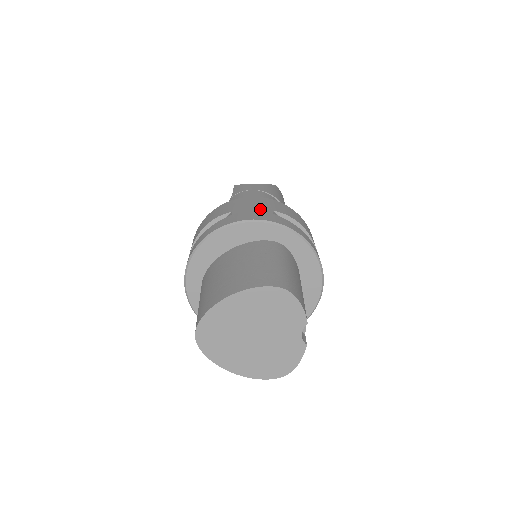
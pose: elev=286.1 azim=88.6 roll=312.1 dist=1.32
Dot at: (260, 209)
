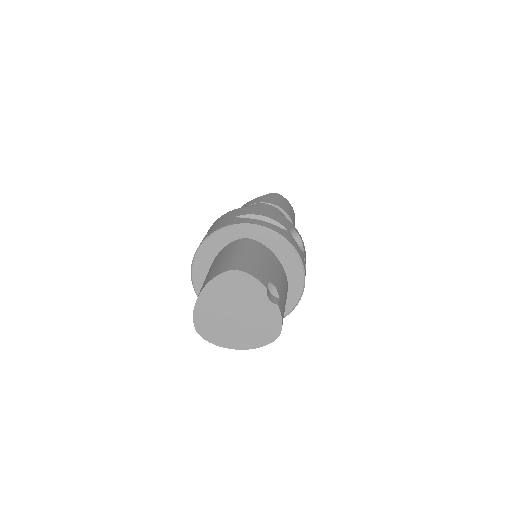
Dot at: (225, 220)
